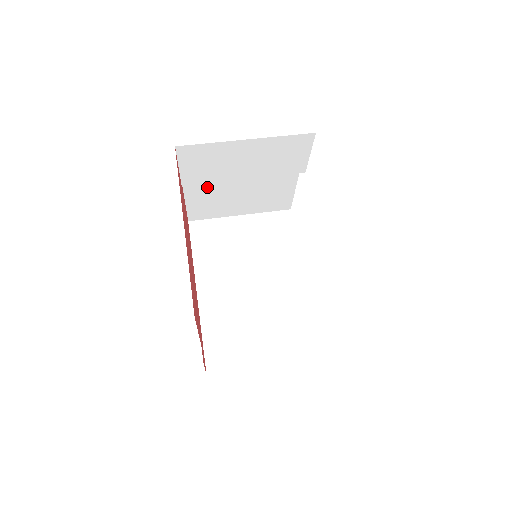
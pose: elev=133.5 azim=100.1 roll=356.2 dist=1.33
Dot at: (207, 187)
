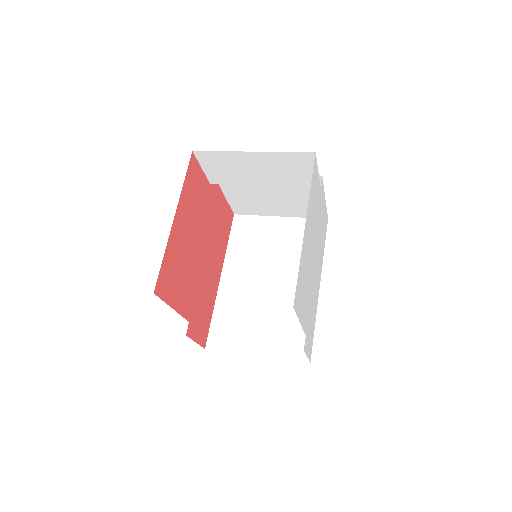
Dot at: (240, 187)
